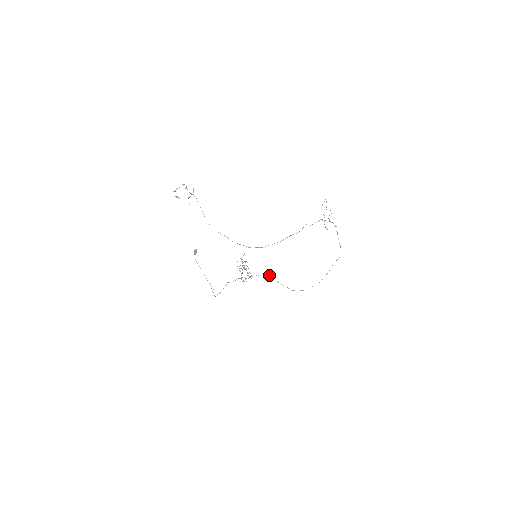
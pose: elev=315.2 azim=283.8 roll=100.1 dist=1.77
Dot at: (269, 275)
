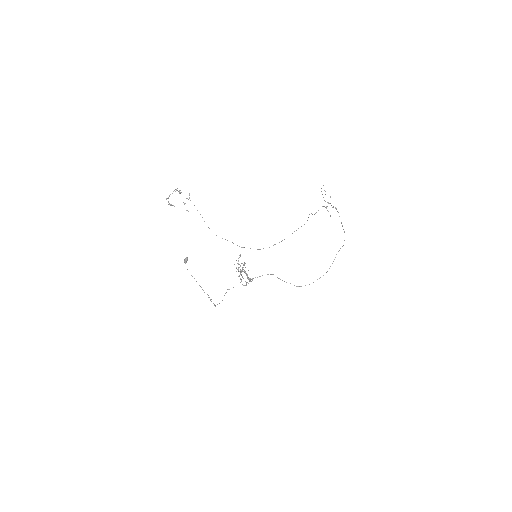
Dot at: (271, 274)
